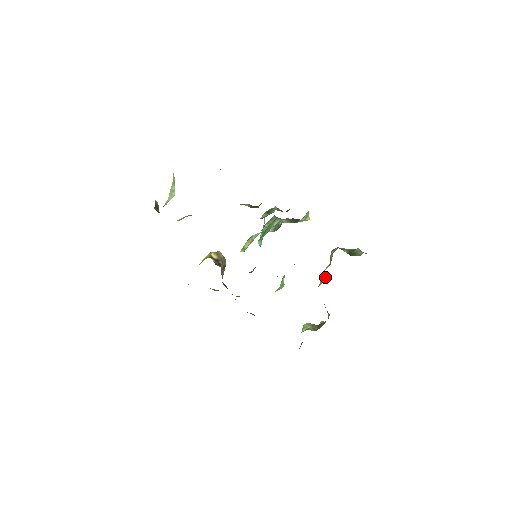
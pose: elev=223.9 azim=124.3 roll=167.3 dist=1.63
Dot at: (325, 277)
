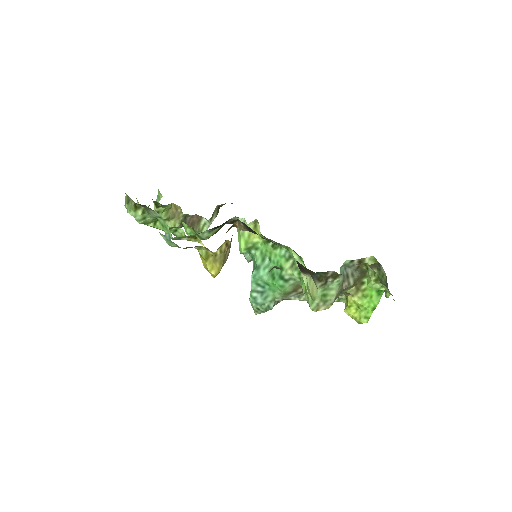
Dot at: (346, 299)
